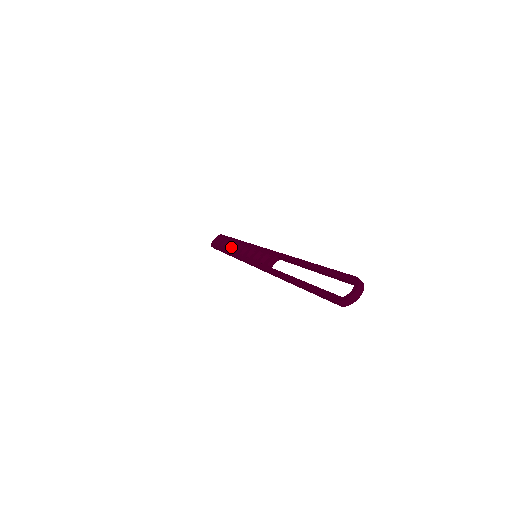
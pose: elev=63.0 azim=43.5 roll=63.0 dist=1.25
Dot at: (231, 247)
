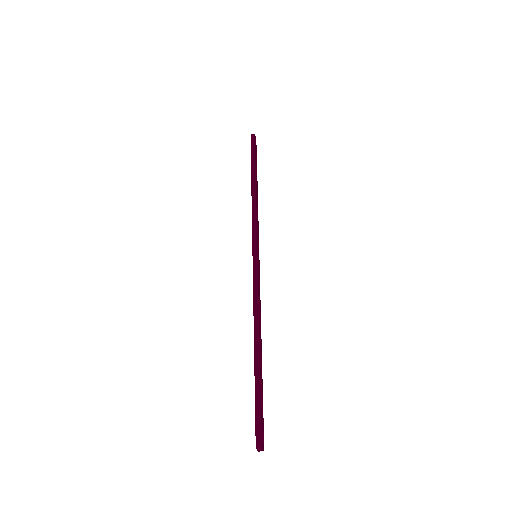
Dot at: occluded
